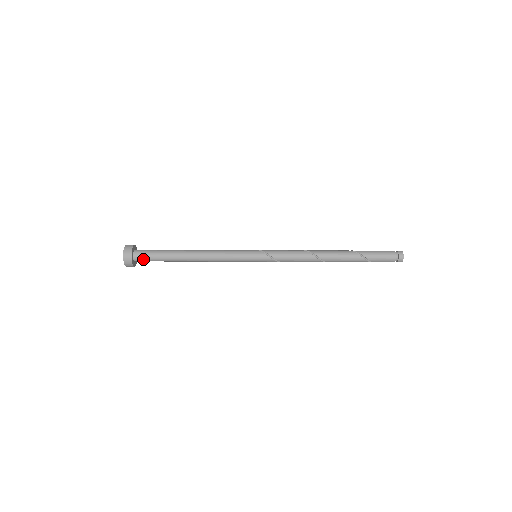
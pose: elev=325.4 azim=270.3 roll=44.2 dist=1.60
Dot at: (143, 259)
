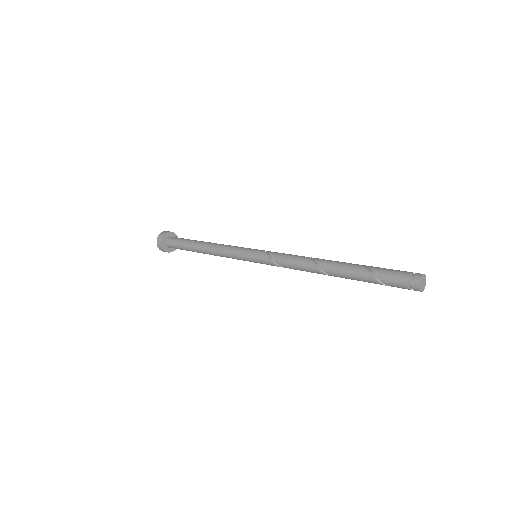
Dot at: (172, 240)
